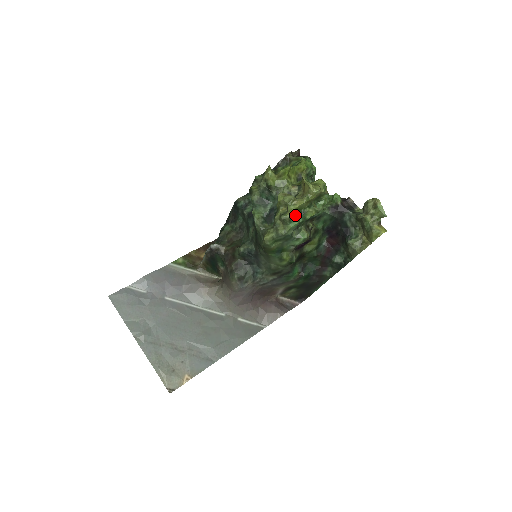
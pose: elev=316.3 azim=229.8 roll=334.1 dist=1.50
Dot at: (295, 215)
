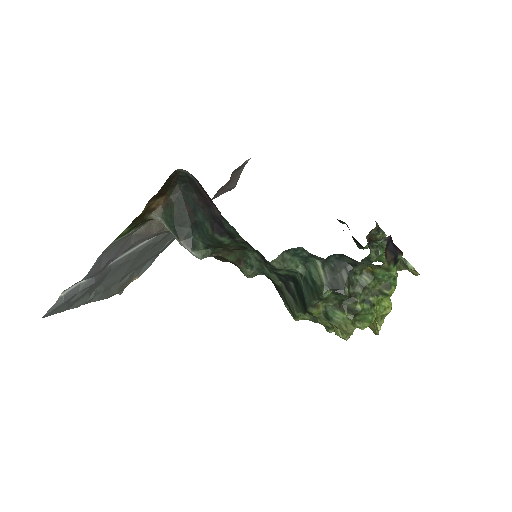
Dot at: occluded
